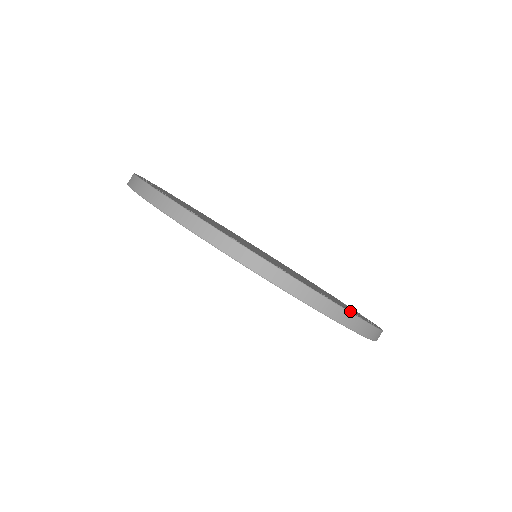
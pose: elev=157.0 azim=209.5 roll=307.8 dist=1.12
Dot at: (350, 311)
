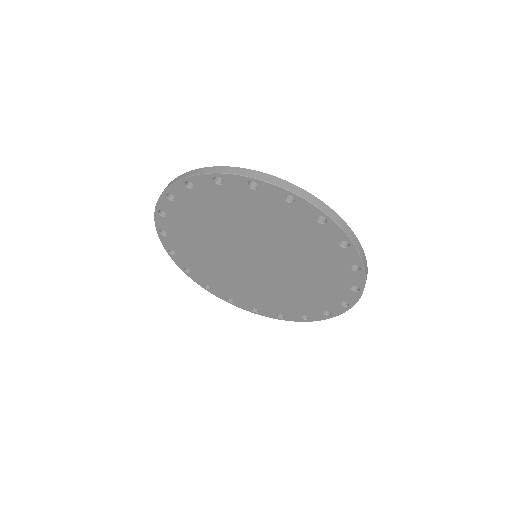
Dot at: occluded
